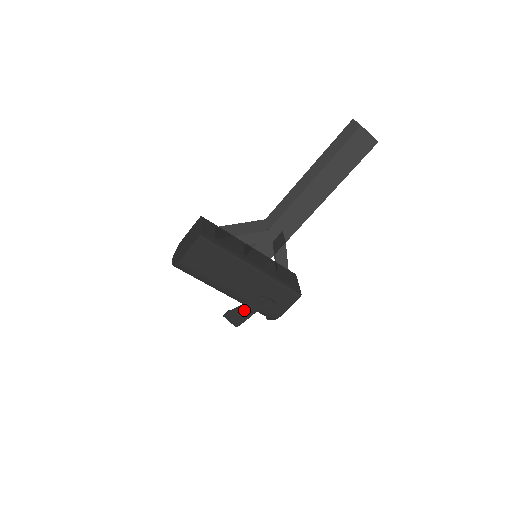
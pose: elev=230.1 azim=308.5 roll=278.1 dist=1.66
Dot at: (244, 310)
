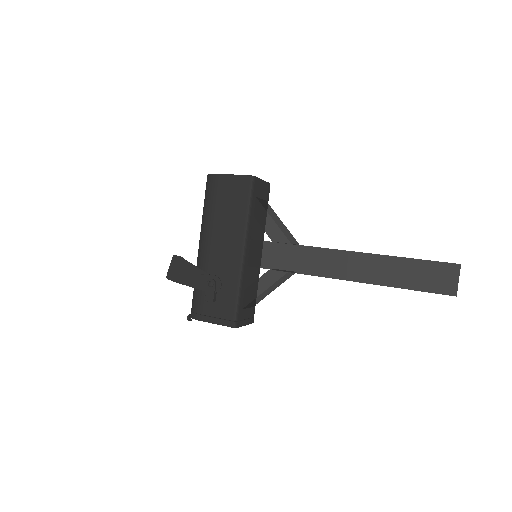
Dot at: (190, 273)
